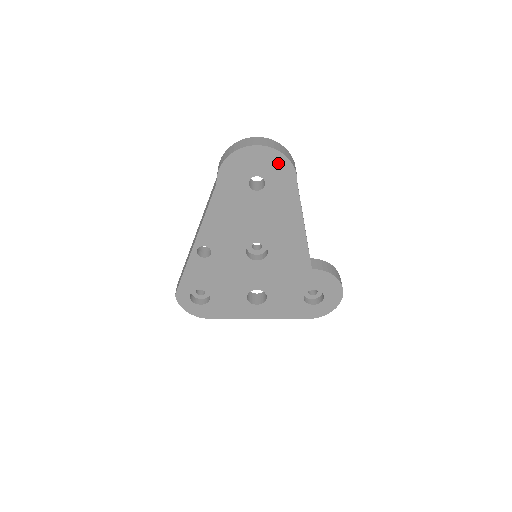
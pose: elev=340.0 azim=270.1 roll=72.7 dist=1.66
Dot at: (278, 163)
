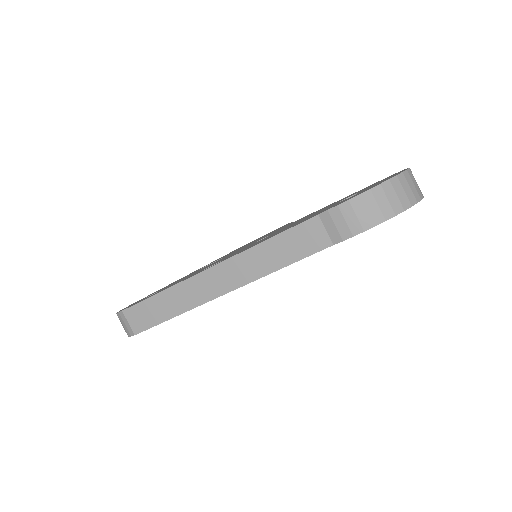
Dot at: occluded
